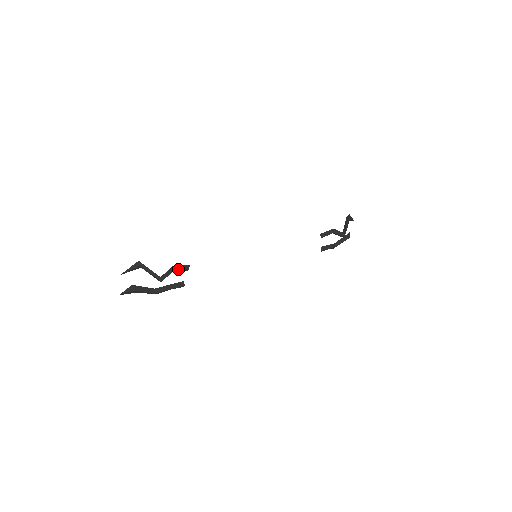
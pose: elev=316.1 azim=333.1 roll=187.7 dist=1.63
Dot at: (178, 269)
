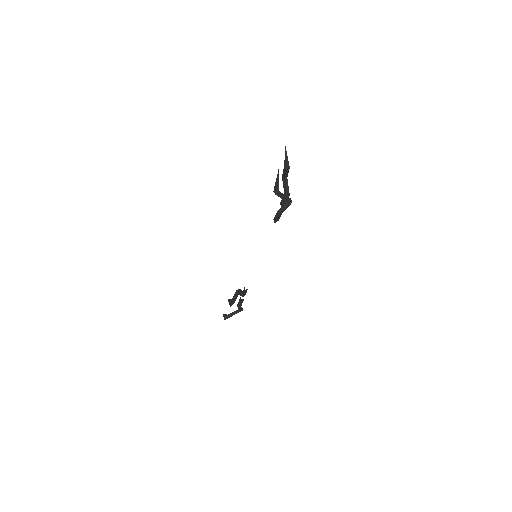
Dot at: (241, 305)
